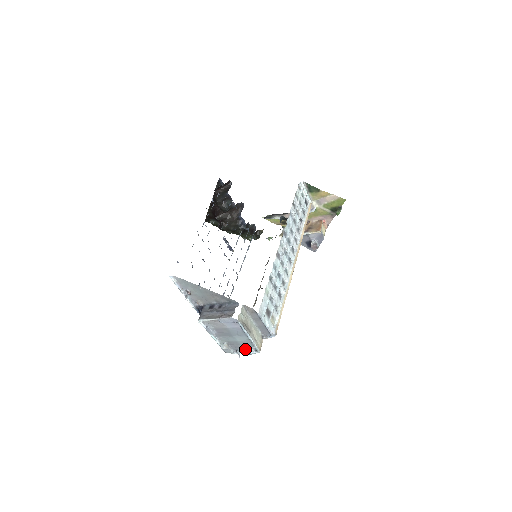
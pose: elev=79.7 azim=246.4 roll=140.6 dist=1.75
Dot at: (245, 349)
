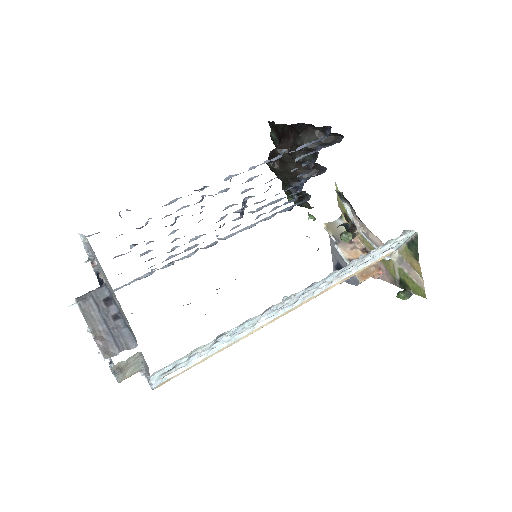
Dot at: occluded
